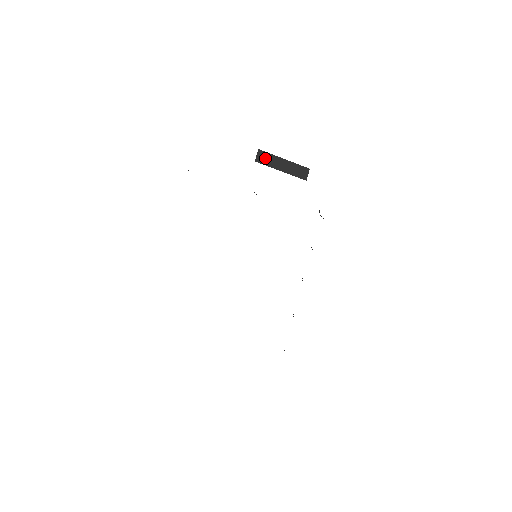
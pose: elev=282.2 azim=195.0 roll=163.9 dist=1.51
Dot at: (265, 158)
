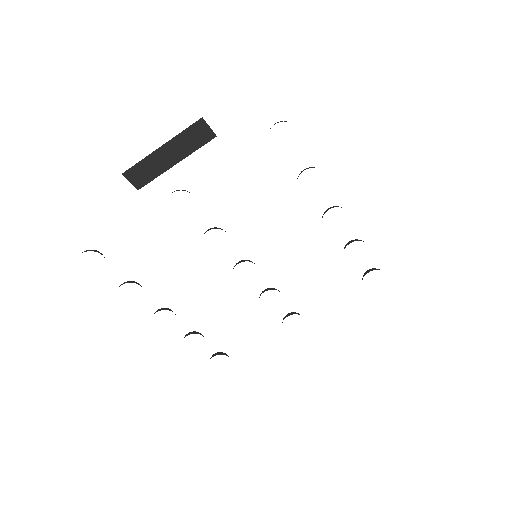
Dot at: (142, 173)
